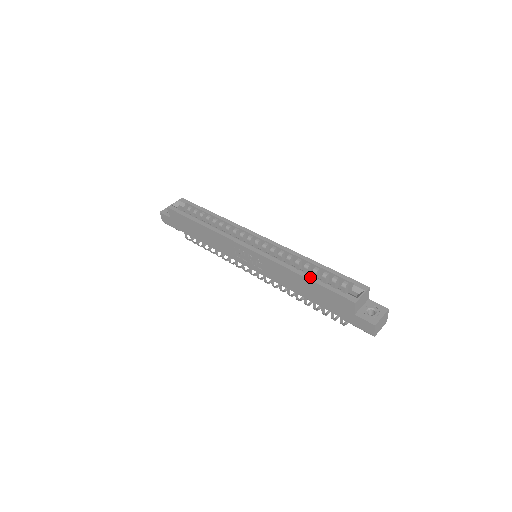
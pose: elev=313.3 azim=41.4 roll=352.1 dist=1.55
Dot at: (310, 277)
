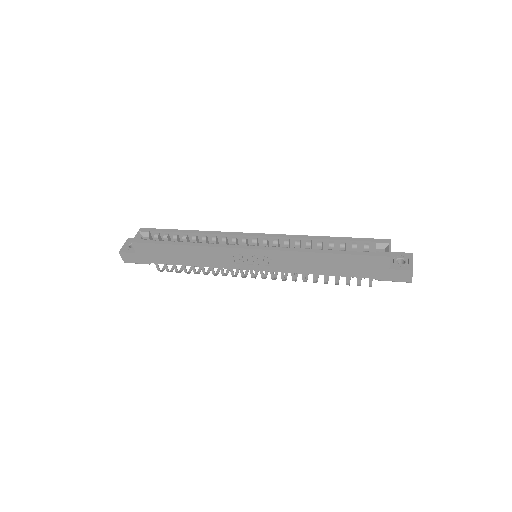
Dot at: (333, 251)
